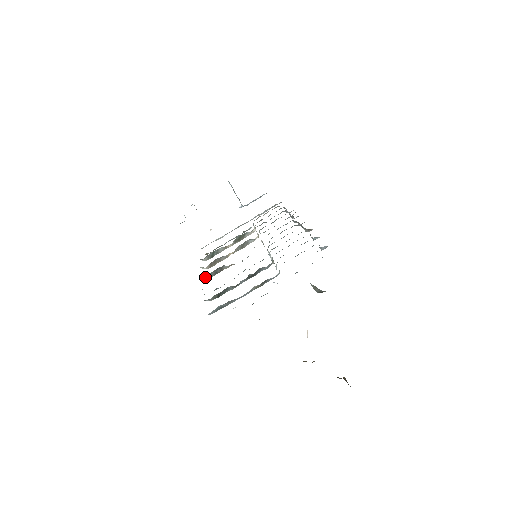
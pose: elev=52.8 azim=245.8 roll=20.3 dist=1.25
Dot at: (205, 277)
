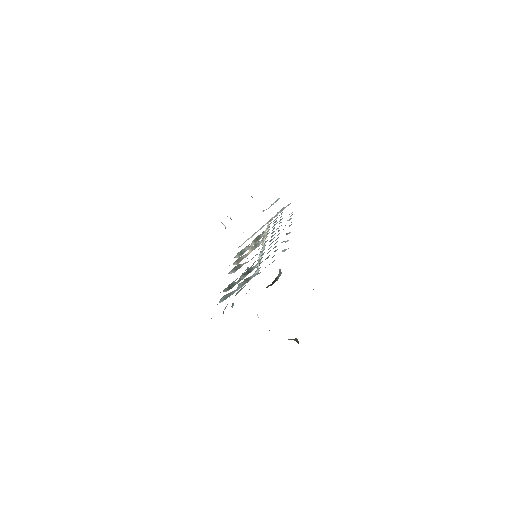
Dot at: (230, 273)
